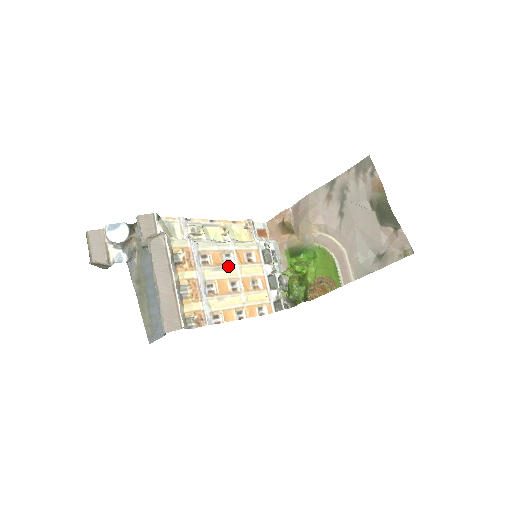
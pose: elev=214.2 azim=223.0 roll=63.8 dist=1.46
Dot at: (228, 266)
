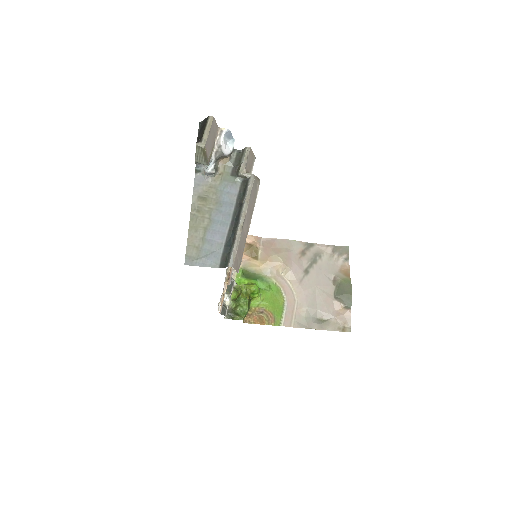
Dot at: occluded
